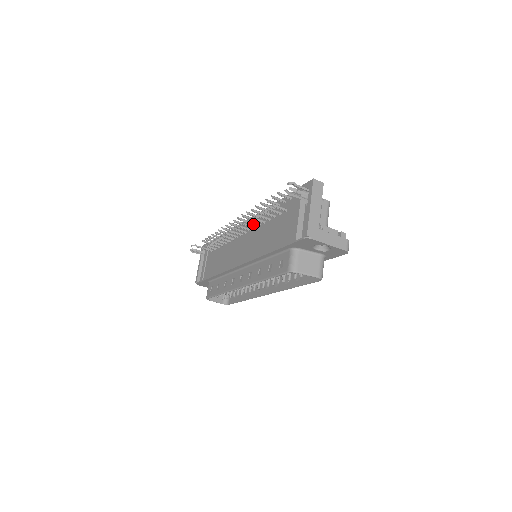
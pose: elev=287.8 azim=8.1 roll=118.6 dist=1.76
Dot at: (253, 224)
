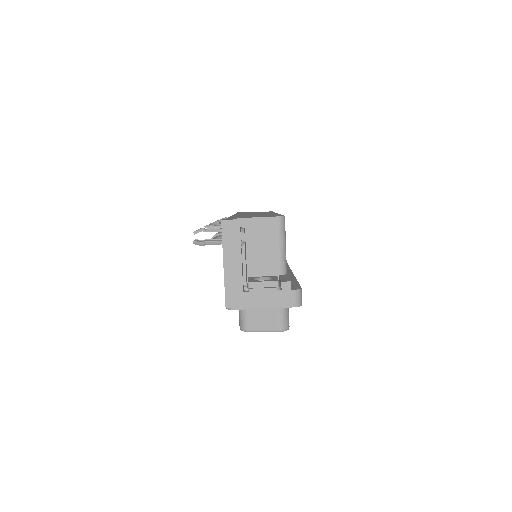
Dot at: occluded
